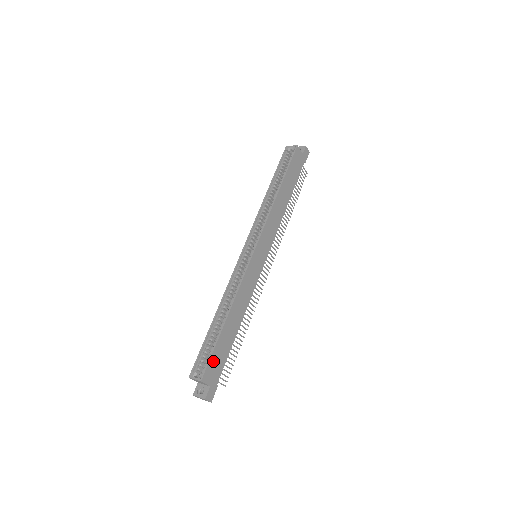
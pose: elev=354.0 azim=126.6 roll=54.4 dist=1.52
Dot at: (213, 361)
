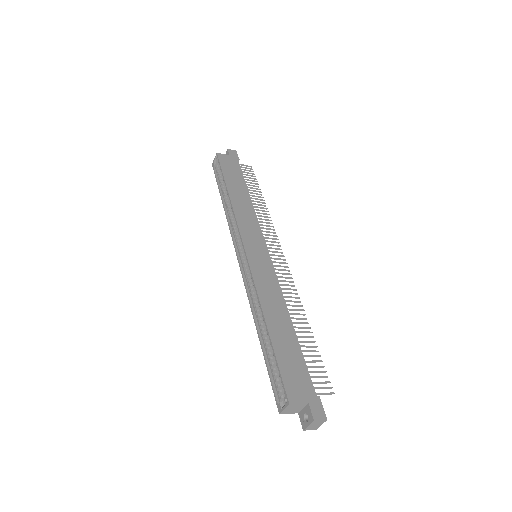
Dot at: (287, 375)
